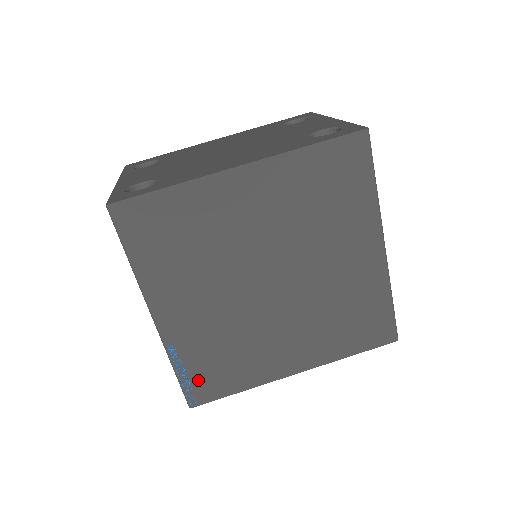
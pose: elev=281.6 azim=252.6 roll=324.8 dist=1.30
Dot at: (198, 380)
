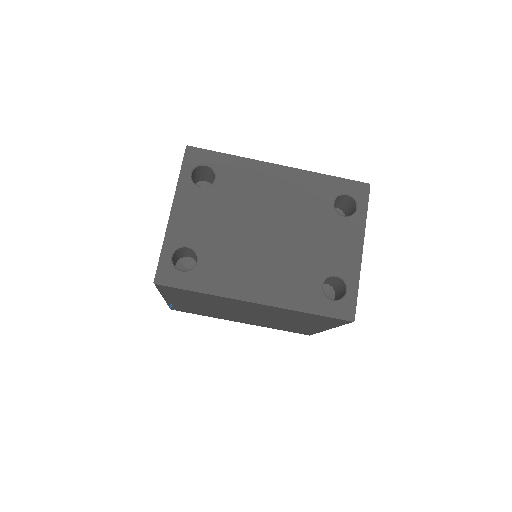
Dot at: (181, 309)
